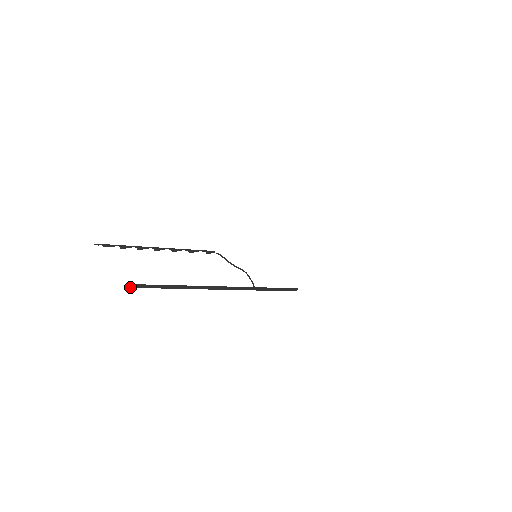
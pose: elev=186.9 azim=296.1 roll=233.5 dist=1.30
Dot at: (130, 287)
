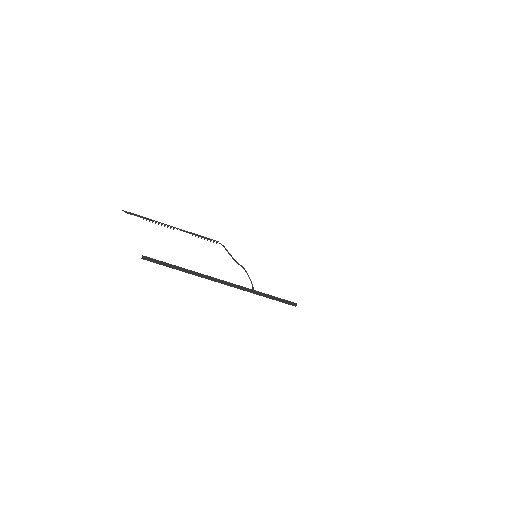
Dot at: occluded
